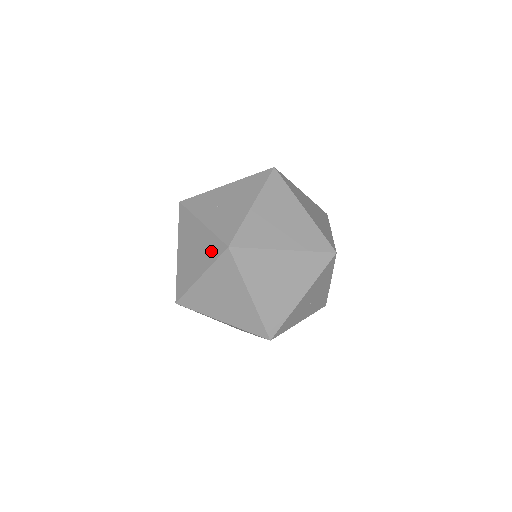
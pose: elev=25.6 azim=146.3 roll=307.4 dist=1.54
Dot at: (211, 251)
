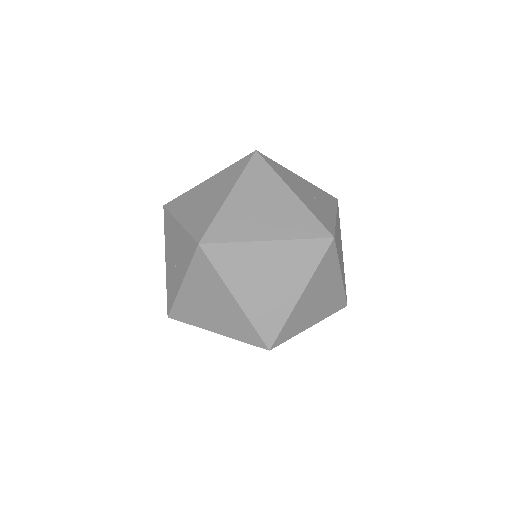
Dot at: (206, 274)
